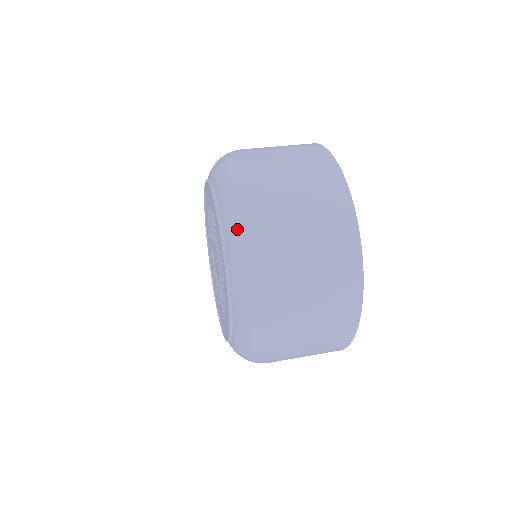
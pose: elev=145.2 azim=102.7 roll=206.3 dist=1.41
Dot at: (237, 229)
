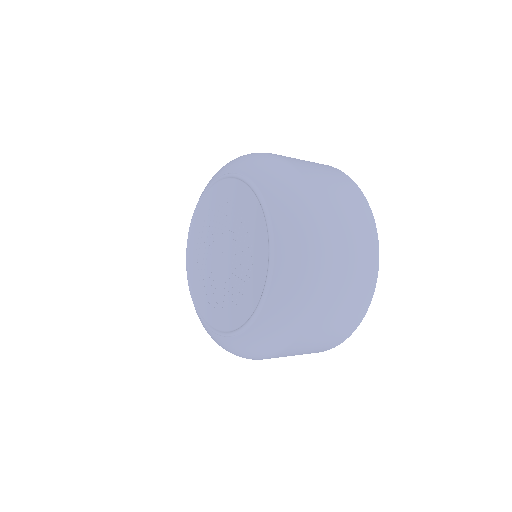
Dot at: (264, 166)
